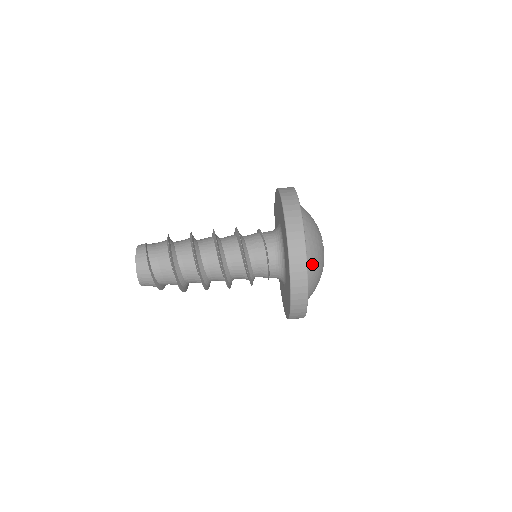
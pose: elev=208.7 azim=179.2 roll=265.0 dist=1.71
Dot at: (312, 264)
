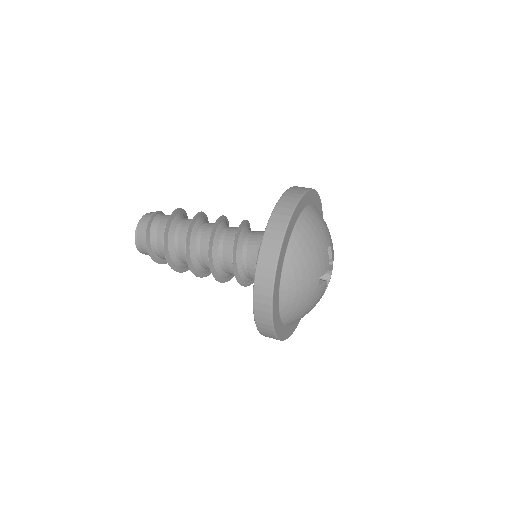
Dot at: (300, 245)
